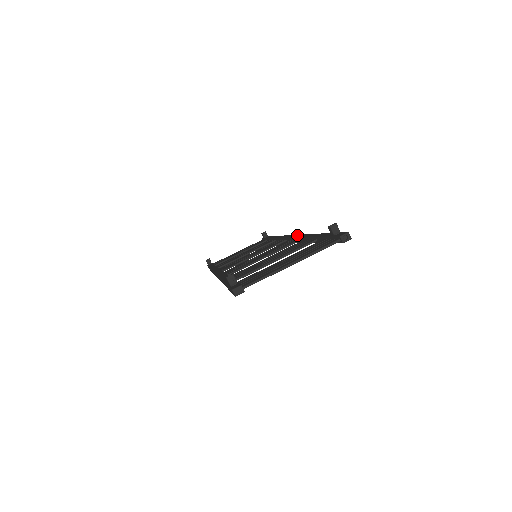
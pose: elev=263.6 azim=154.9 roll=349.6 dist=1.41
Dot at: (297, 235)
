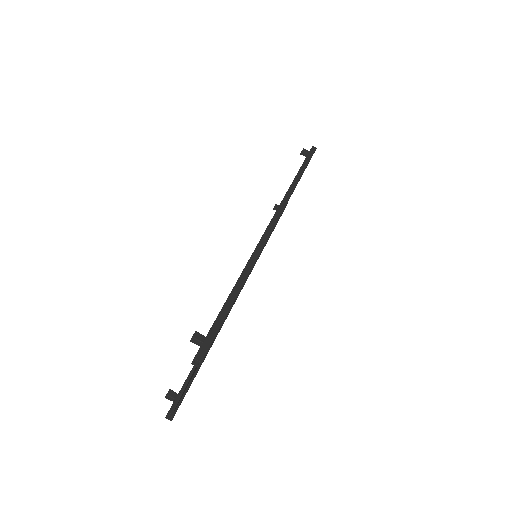
Dot at: (261, 237)
